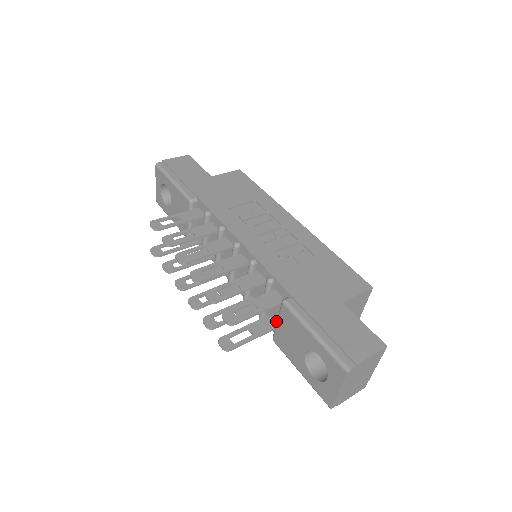
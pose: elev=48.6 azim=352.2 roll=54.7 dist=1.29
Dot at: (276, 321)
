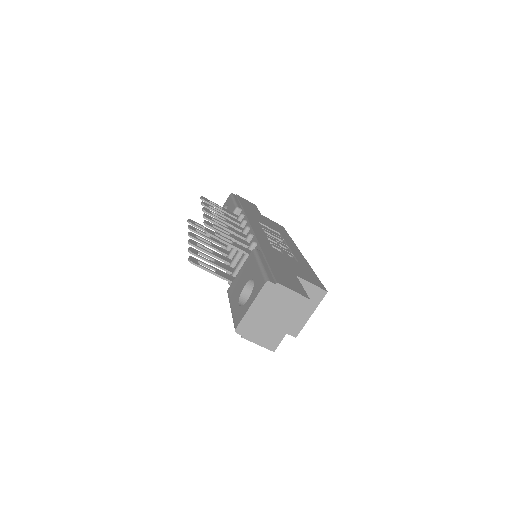
Dot at: occluded
